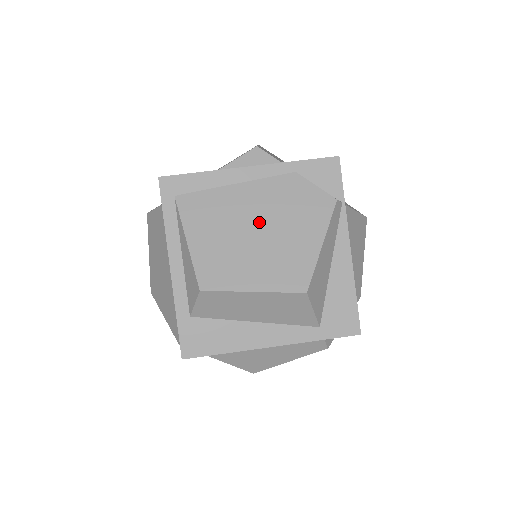
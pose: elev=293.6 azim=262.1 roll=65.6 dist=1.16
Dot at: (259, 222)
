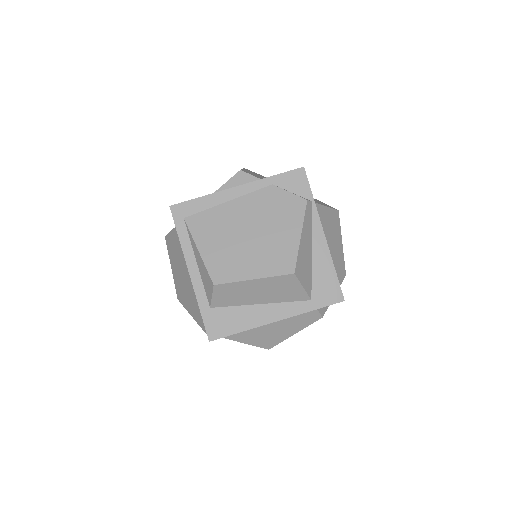
Dot at: (250, 227)
